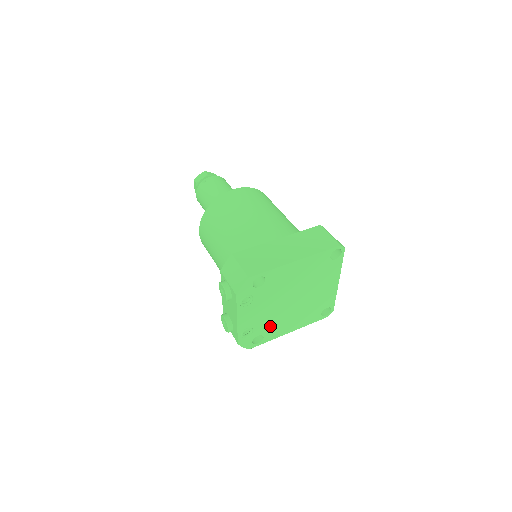
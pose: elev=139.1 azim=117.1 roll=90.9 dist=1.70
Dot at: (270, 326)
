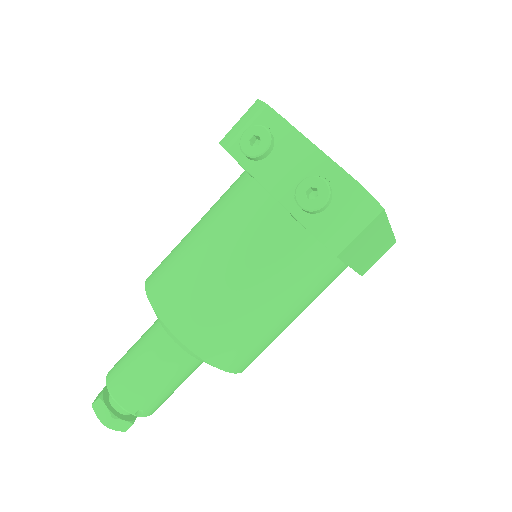
Dot at: occluded
